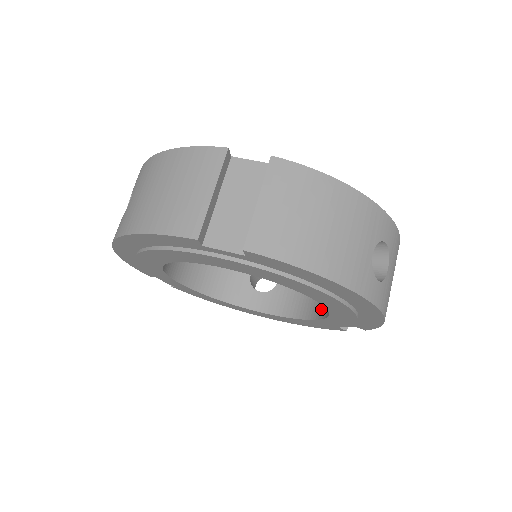
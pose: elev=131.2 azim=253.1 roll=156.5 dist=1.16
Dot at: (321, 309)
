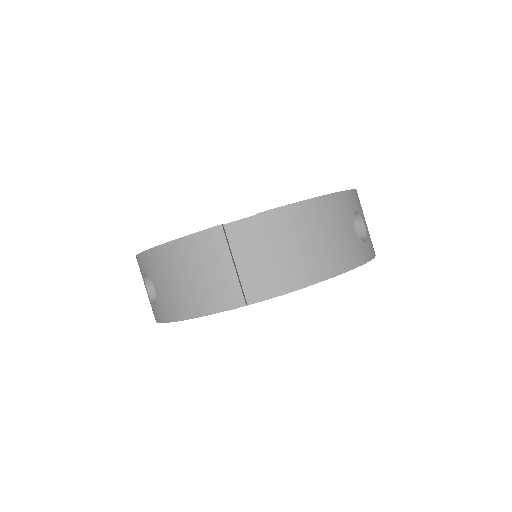
Dot at: occluded
